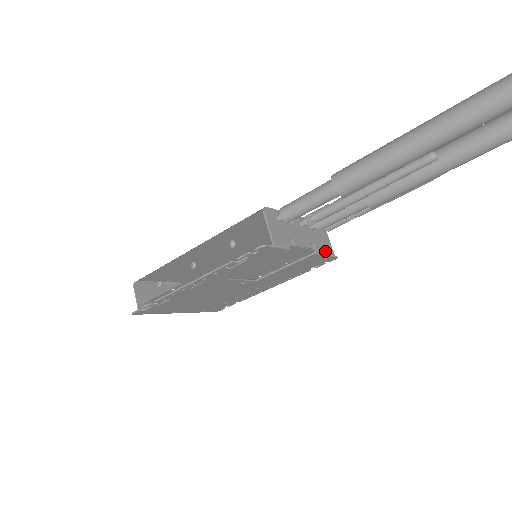
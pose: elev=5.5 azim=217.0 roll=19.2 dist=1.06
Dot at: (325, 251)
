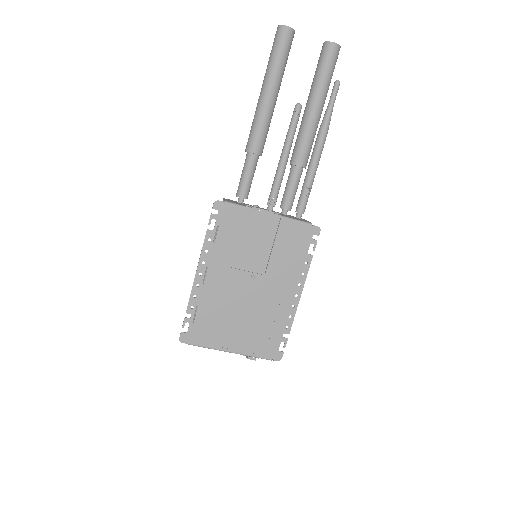
Dot at: (297, 220)
